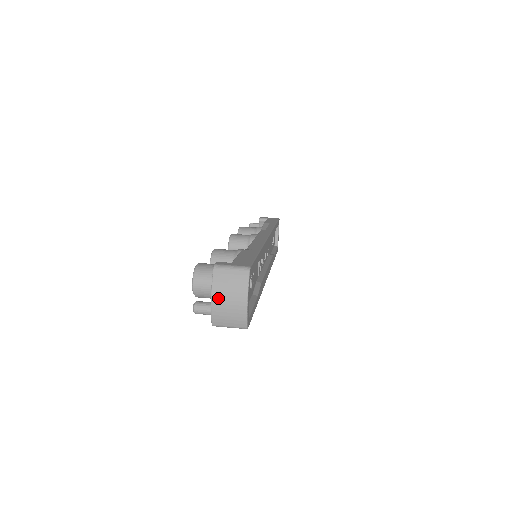
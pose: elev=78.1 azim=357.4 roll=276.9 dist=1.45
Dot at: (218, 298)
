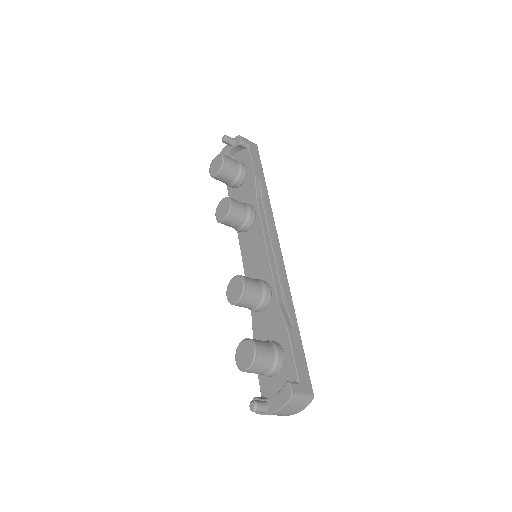
Dot at: (280, 413)
